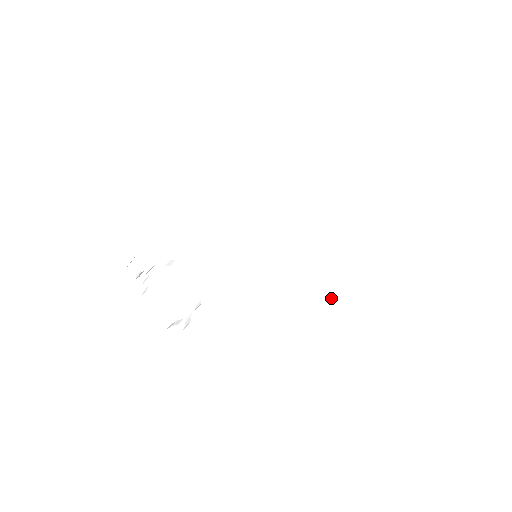
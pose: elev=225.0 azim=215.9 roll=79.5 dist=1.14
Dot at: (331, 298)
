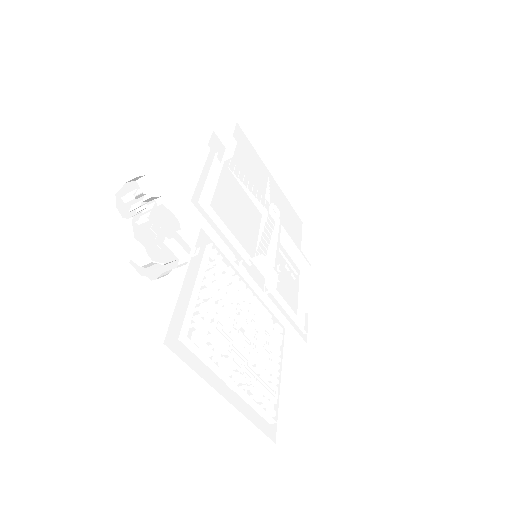
Dot at: (306, 342)
